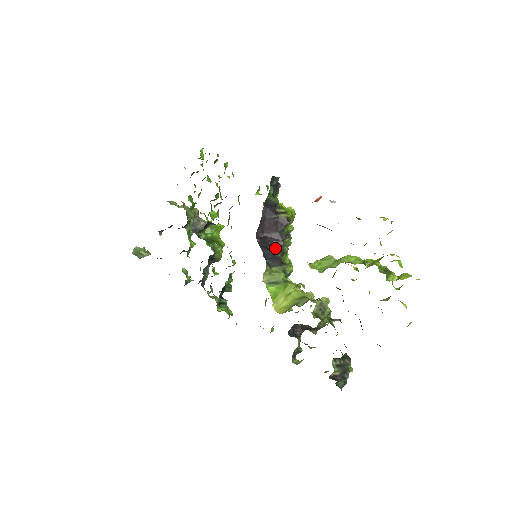
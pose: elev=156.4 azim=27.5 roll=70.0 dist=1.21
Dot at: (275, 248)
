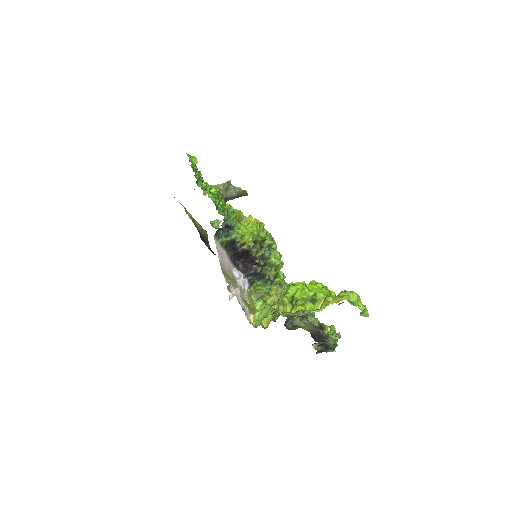
Dot at: (254, 266)
